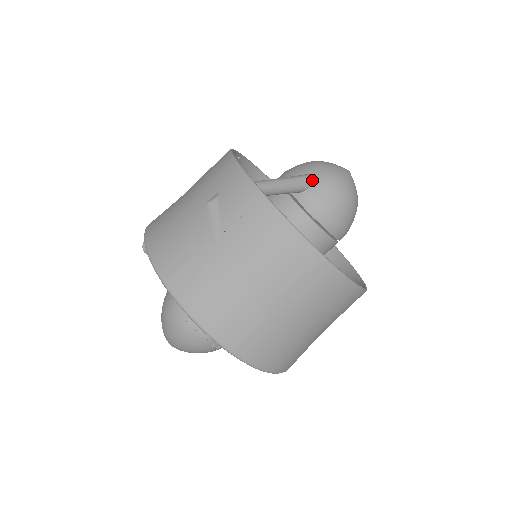
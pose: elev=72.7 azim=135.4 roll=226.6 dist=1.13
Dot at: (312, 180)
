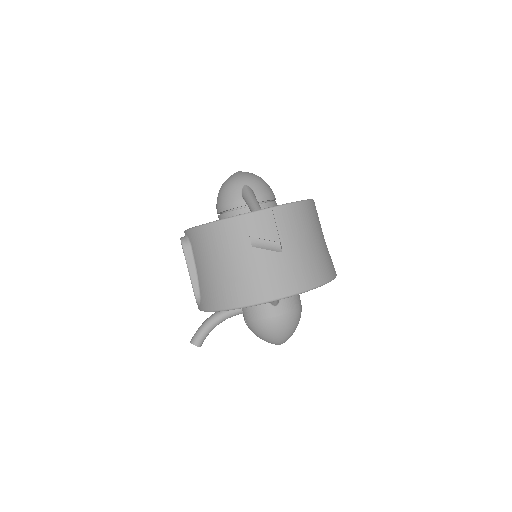
Dot at: (249, 188)
